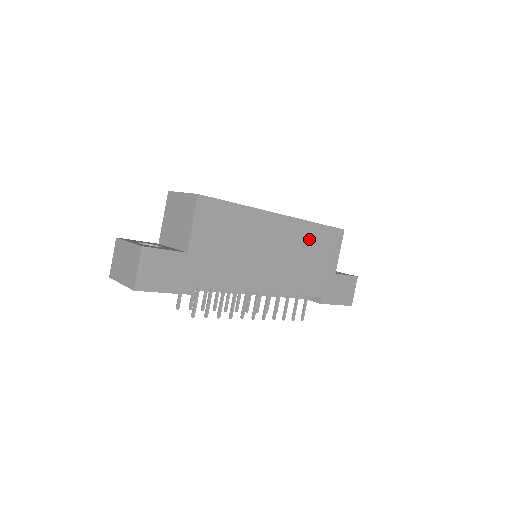
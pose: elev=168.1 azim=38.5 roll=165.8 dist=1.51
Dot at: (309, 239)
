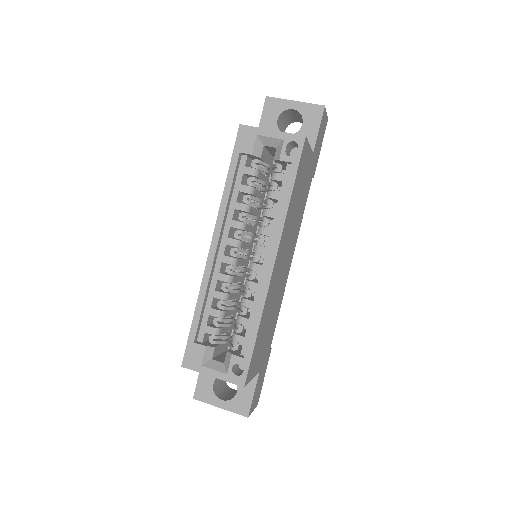
Dot at: (292, 208)
